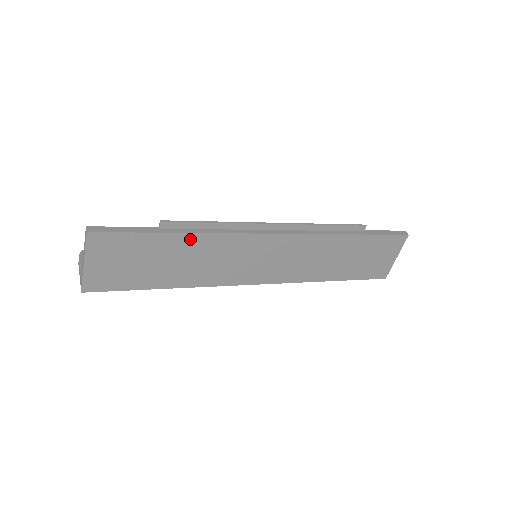
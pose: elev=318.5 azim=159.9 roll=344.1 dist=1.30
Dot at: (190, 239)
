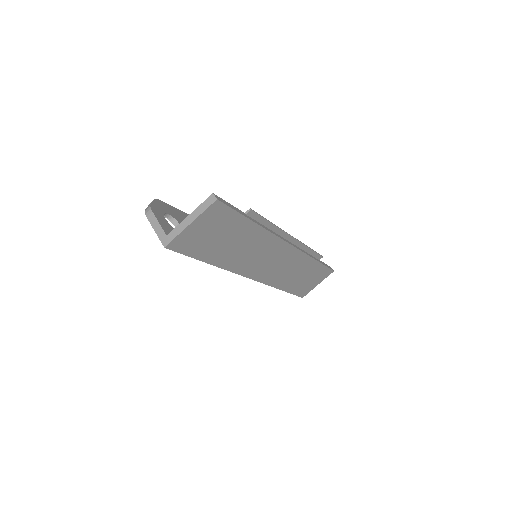
Dot at: (256, 230)
